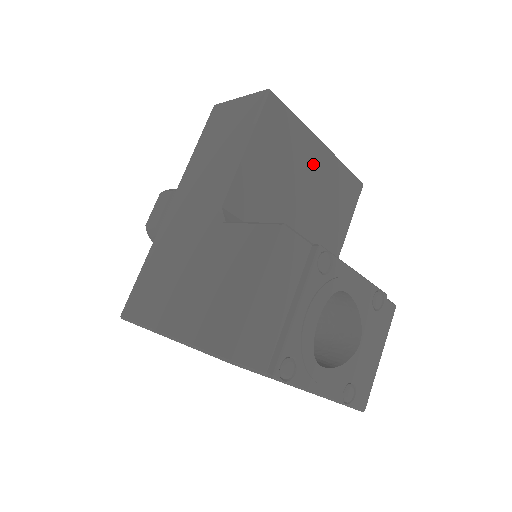
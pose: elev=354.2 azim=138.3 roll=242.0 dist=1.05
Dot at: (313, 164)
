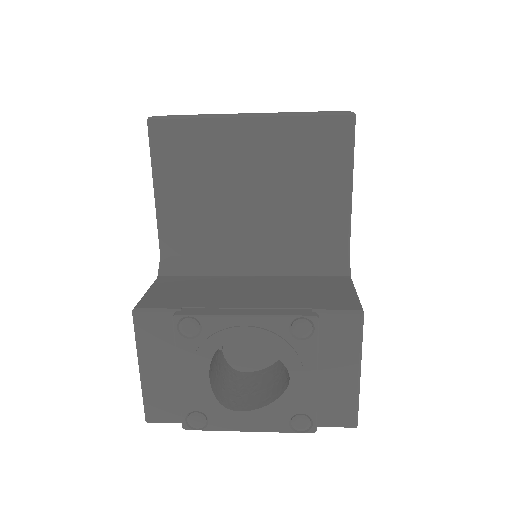
Dot at: (249, 150)
